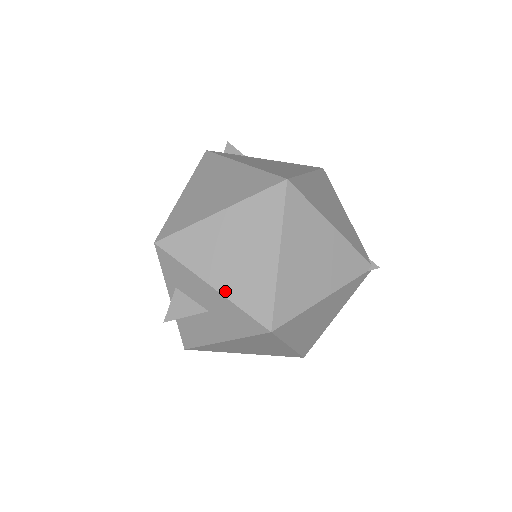
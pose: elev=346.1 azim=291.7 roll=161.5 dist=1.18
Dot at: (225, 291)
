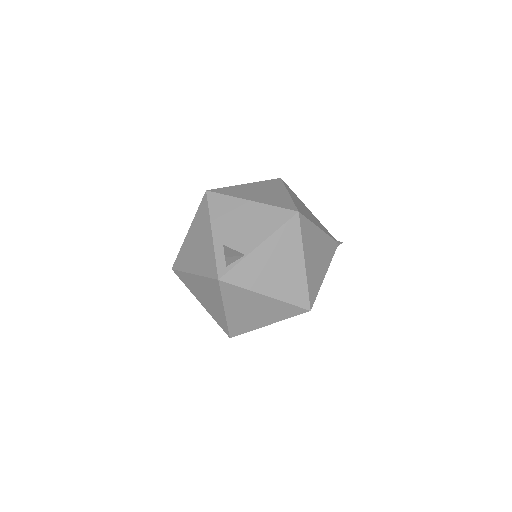
Dot at: occluded
